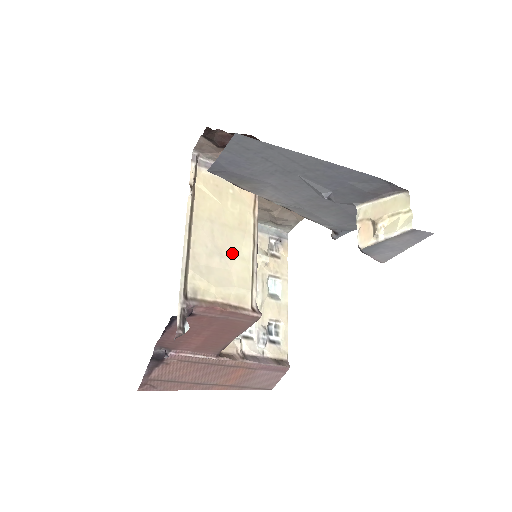
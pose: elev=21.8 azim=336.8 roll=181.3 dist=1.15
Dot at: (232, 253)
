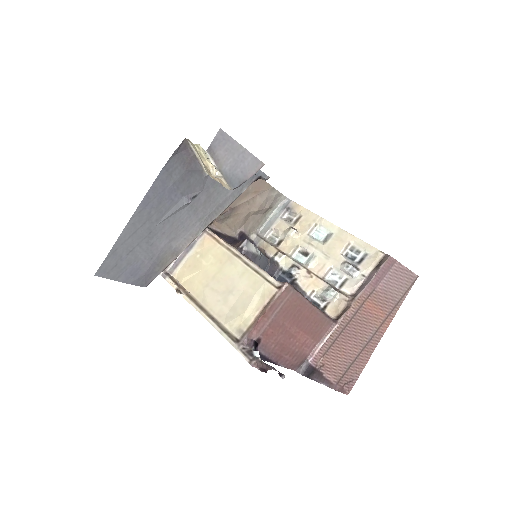
Dot at: (234, 281)
